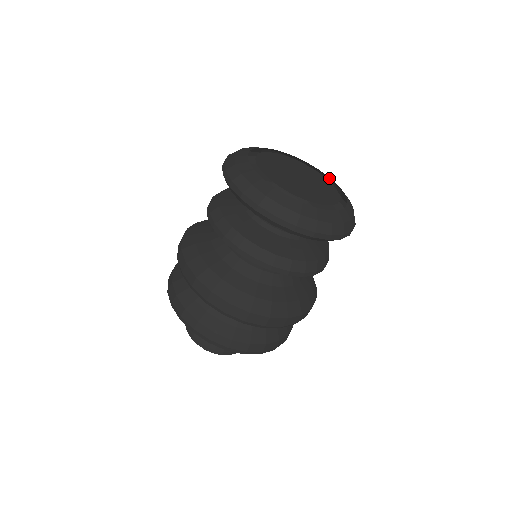
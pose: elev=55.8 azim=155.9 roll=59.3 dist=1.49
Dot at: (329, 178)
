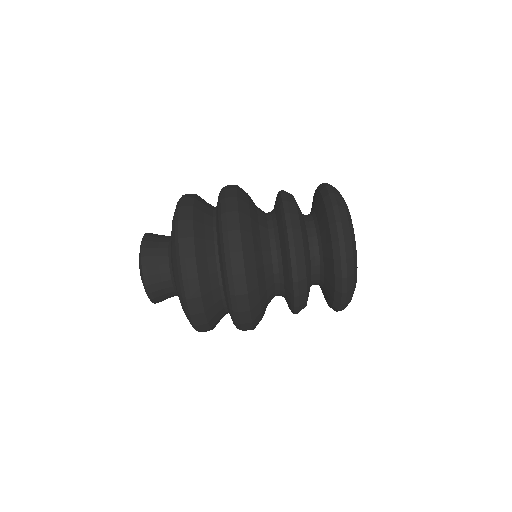
Dot at: occluded
